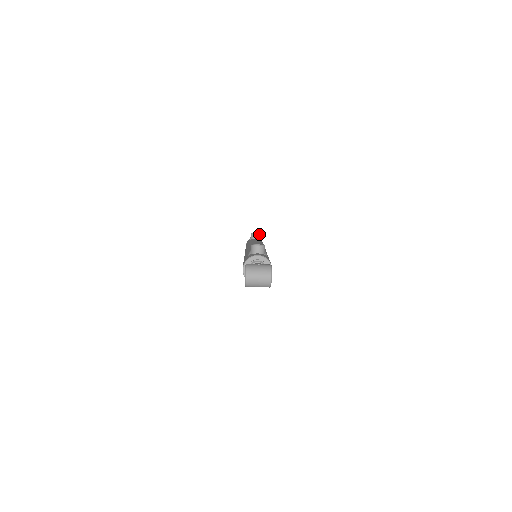
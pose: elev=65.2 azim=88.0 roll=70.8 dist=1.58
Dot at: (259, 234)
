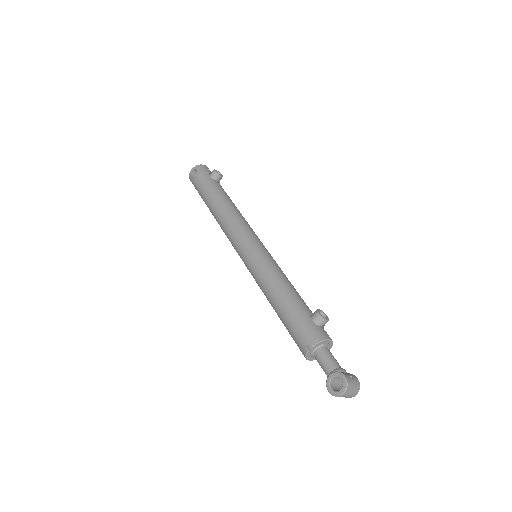
Dot at: occluded
